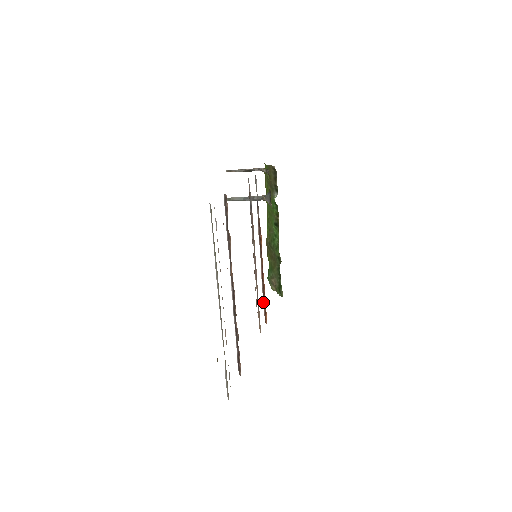
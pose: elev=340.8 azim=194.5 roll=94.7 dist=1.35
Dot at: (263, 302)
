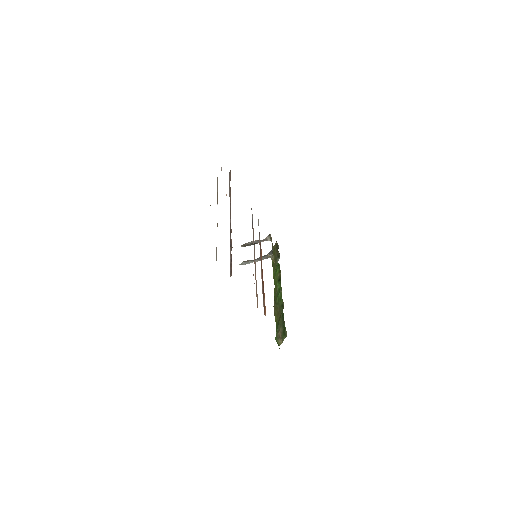
Dot at: (263, 300)
